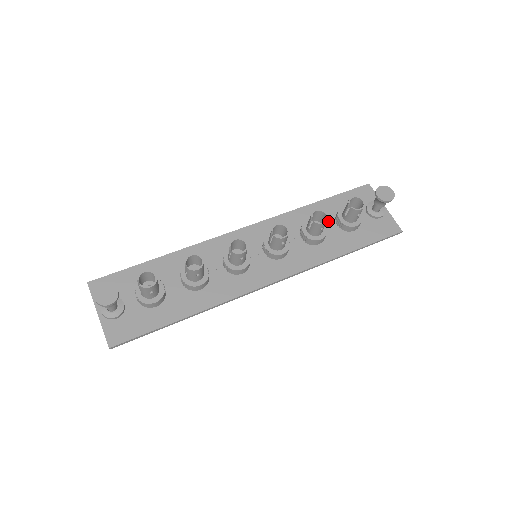
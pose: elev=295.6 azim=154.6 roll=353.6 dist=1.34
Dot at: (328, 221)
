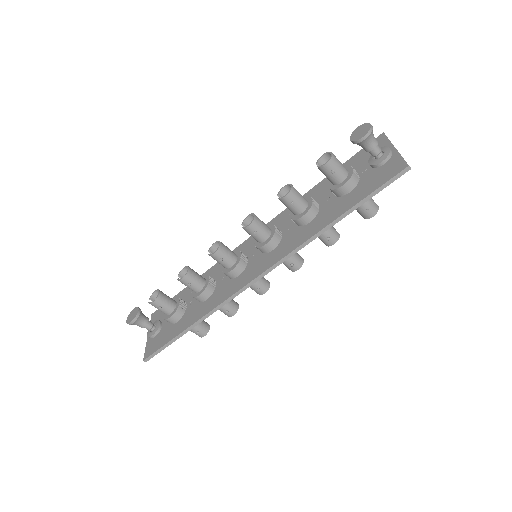
Dot at: (326, 194)
